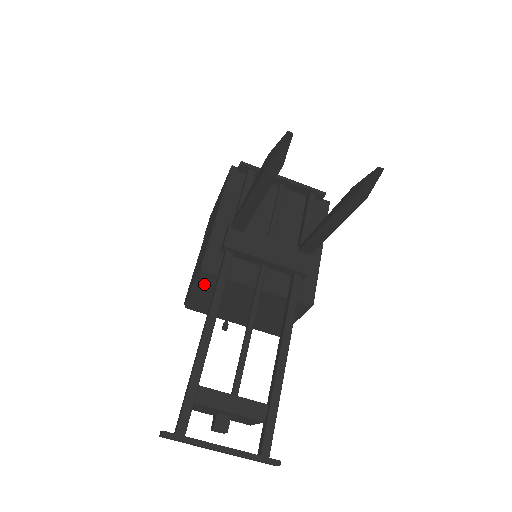
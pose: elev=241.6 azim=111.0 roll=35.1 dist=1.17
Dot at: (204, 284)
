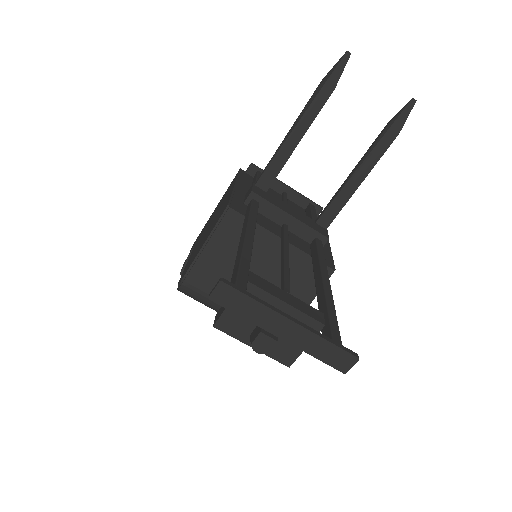
Dot at: (223, 232)
